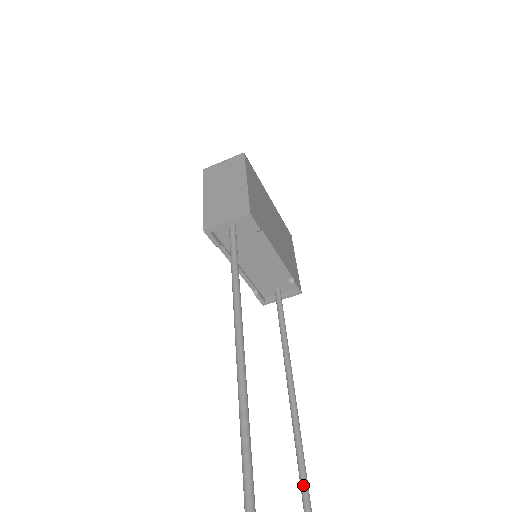
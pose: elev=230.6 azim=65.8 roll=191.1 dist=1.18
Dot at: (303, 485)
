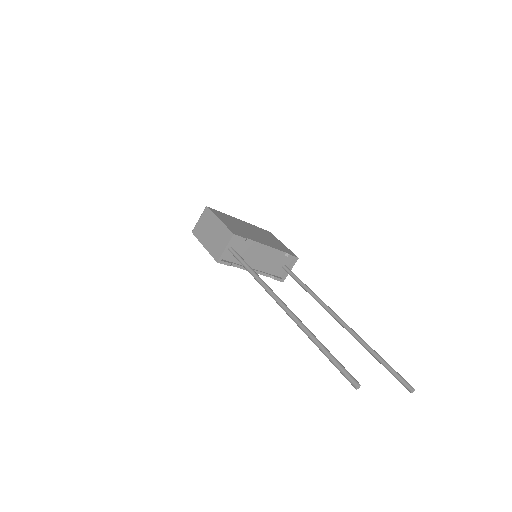
Dot at: (368, 349)
